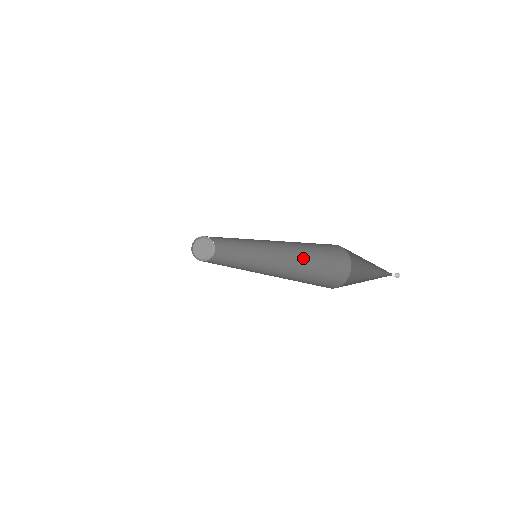
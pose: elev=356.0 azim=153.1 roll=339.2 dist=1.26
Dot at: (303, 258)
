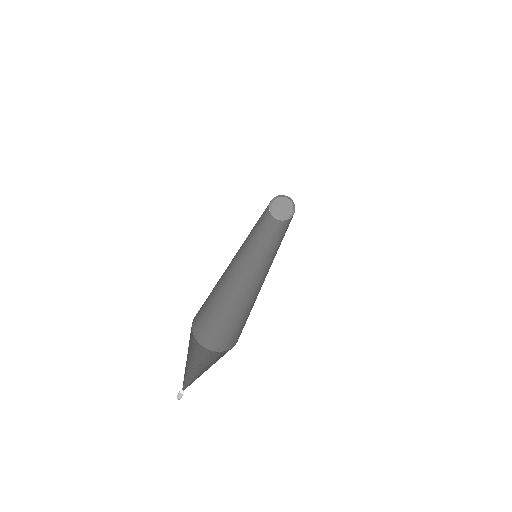
Dot at: (255, 298)
